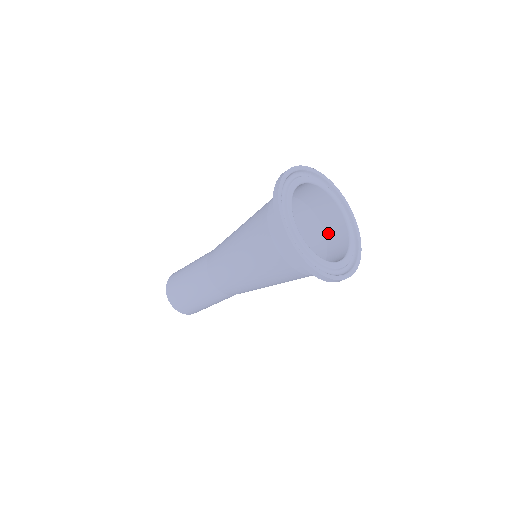
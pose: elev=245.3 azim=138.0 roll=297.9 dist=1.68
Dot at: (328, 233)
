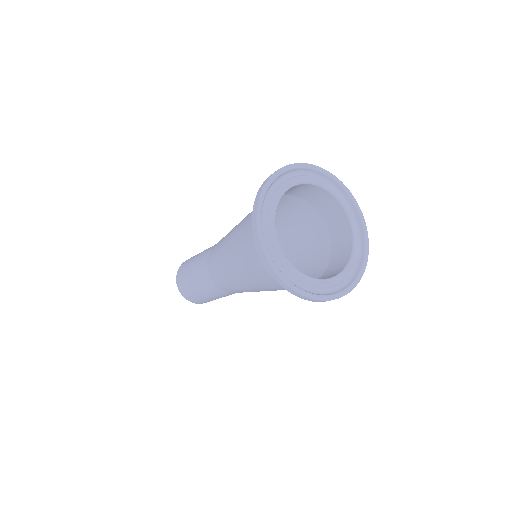
Dot at: (328, 270)
